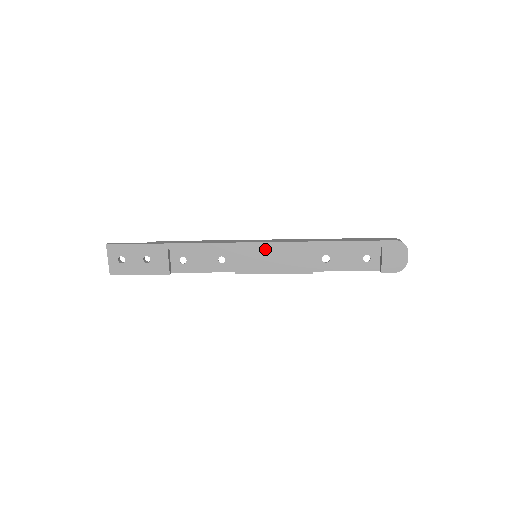
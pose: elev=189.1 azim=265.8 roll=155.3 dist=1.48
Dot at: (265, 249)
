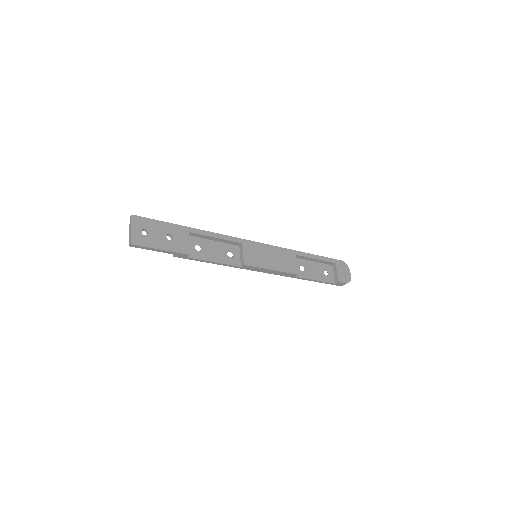
Dot at: (265, 249)
